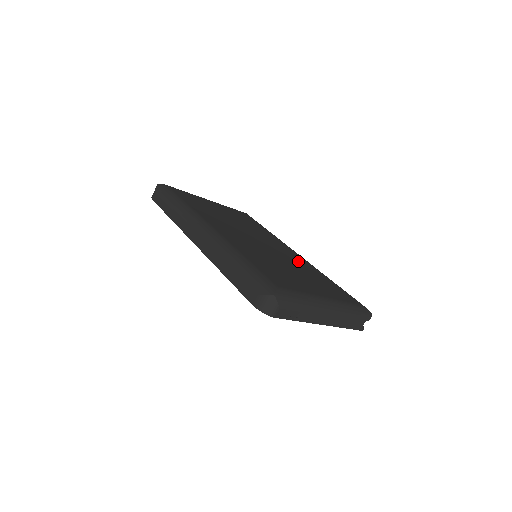
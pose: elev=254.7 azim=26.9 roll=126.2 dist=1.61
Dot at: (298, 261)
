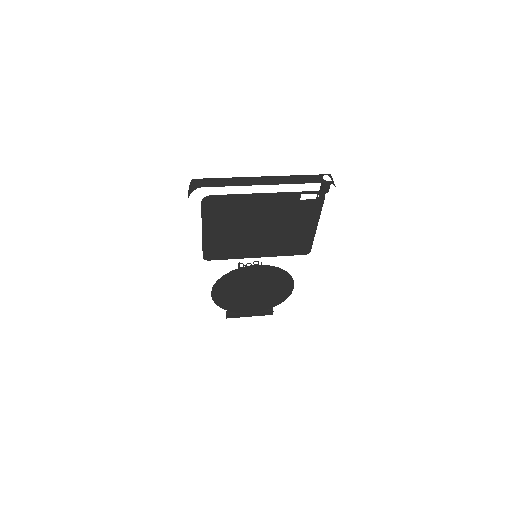
Dot at: occluded
